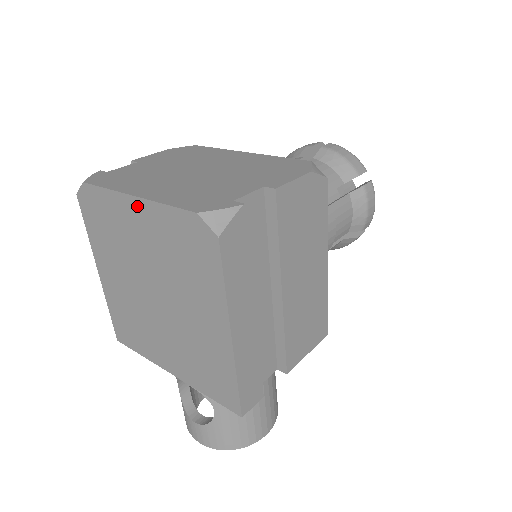
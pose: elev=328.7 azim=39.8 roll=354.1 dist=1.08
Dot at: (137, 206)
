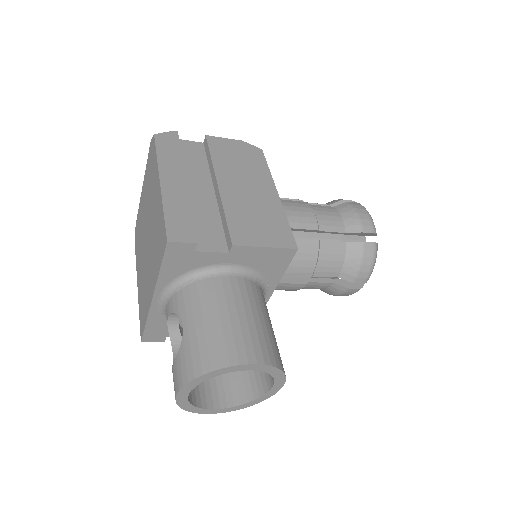
Dot at: (143, 188)
